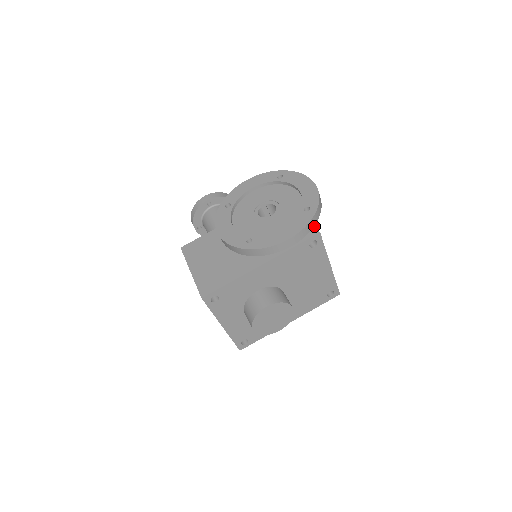
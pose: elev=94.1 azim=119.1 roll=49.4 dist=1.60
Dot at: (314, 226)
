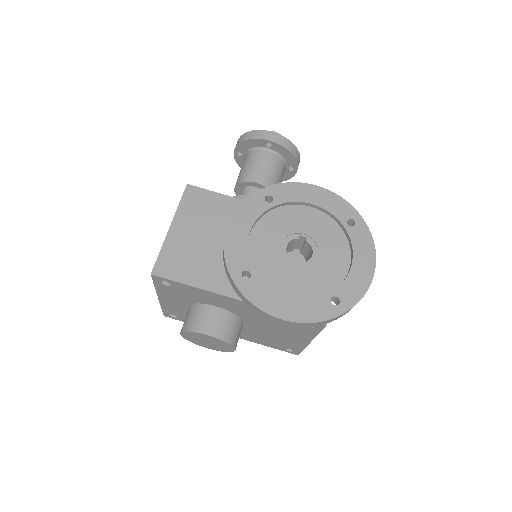
Dot at: occluded
